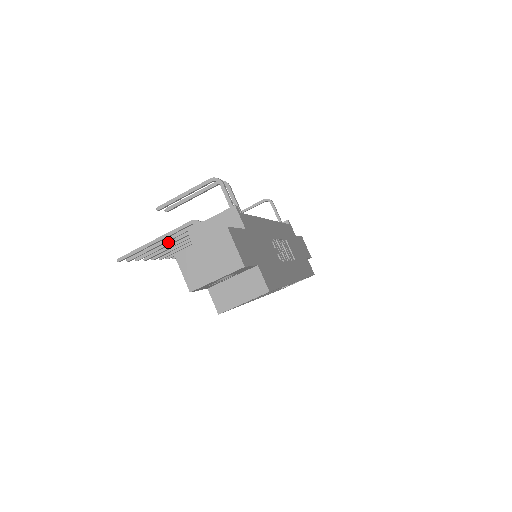
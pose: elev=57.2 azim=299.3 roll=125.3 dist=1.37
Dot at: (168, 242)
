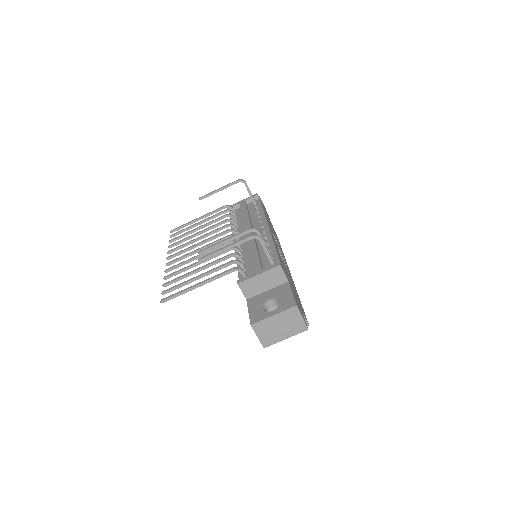
Dot at: (195, 271)
